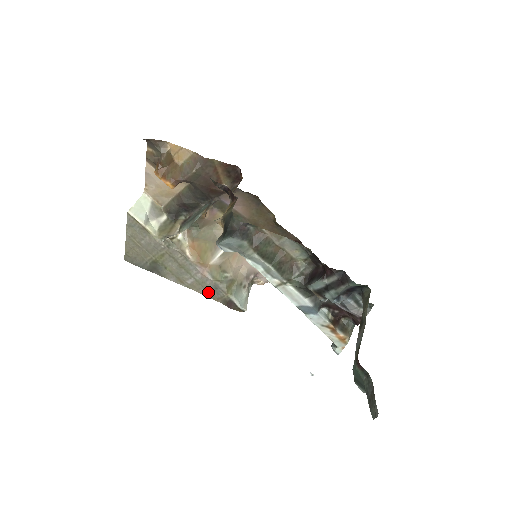
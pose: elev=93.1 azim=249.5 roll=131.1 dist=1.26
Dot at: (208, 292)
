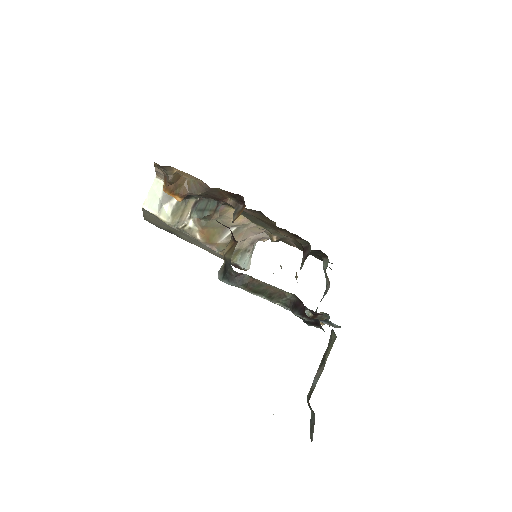
Dot at: (217, 255)
